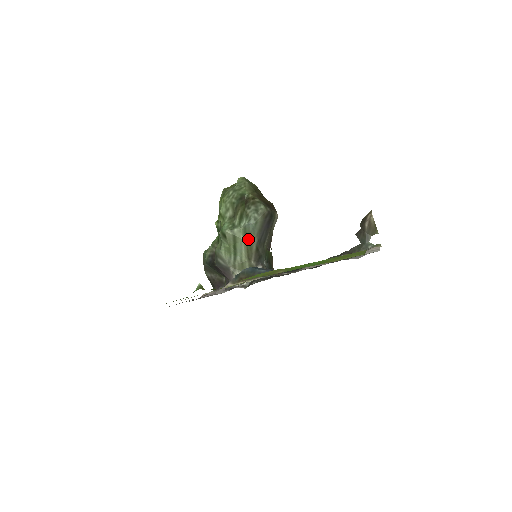
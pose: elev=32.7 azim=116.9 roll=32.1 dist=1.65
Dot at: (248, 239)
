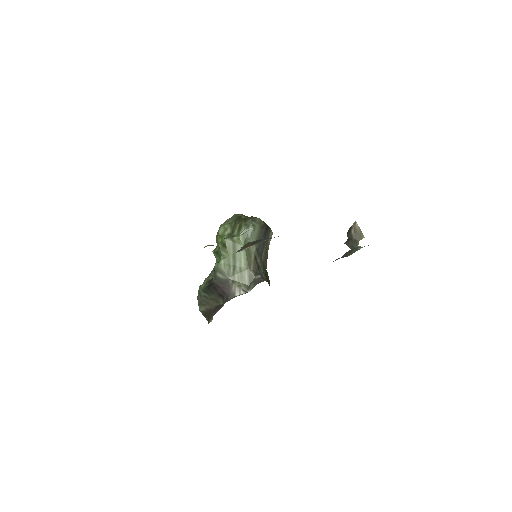
Dot at: occluded
